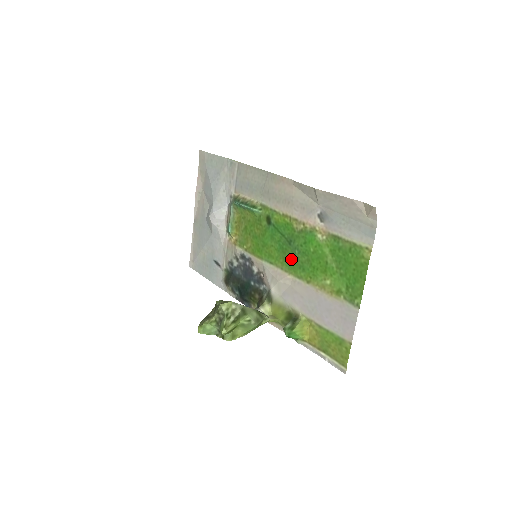
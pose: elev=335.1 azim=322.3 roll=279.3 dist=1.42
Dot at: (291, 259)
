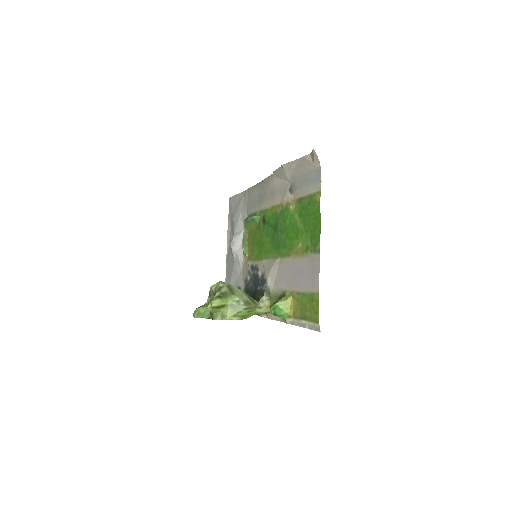
Dot at: (277, 243)
